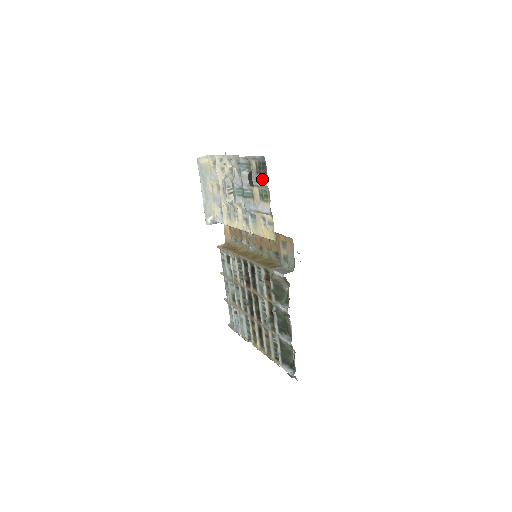
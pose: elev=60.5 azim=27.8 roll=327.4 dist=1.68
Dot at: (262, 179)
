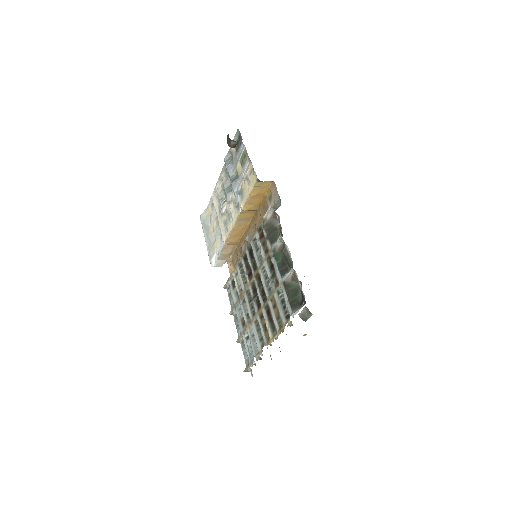
Dot at: (240, 147)
